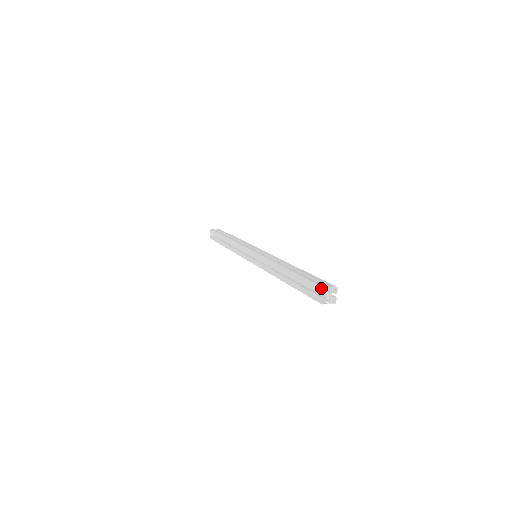
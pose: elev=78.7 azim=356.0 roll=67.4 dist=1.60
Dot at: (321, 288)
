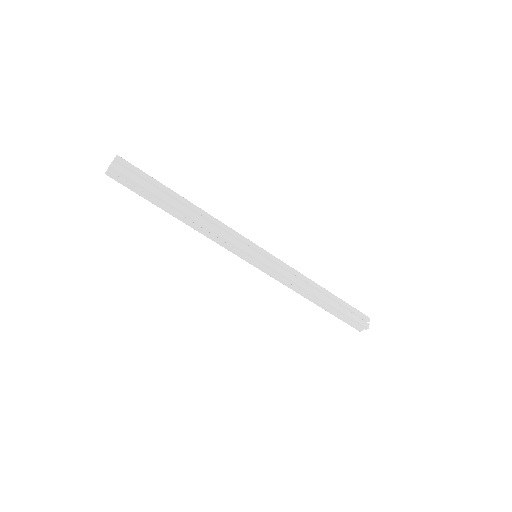
Dot at: (367, 328)
